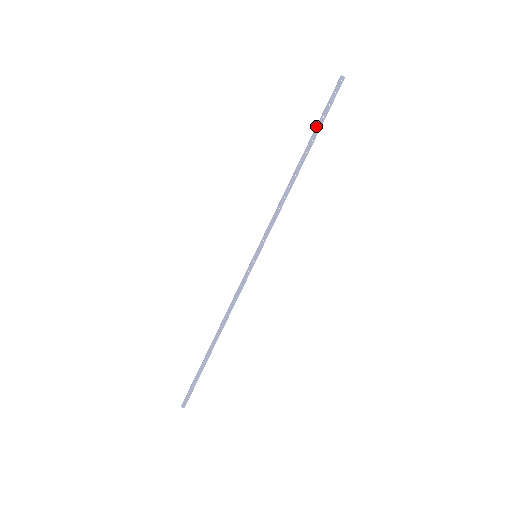
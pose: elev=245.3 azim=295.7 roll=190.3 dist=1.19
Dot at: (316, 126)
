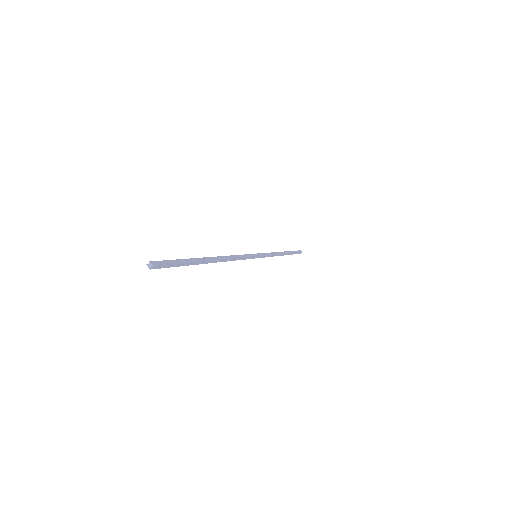
Dot at: occluded
